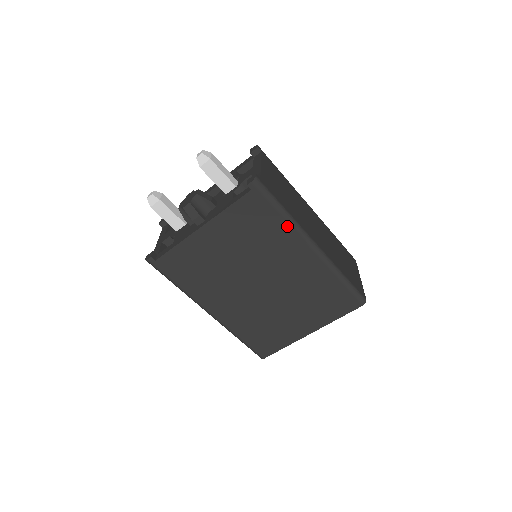
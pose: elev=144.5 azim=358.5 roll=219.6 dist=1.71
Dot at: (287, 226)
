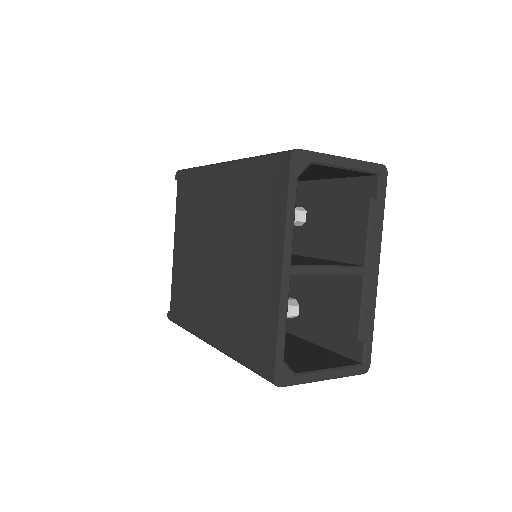
Dot at: (200, 174)
